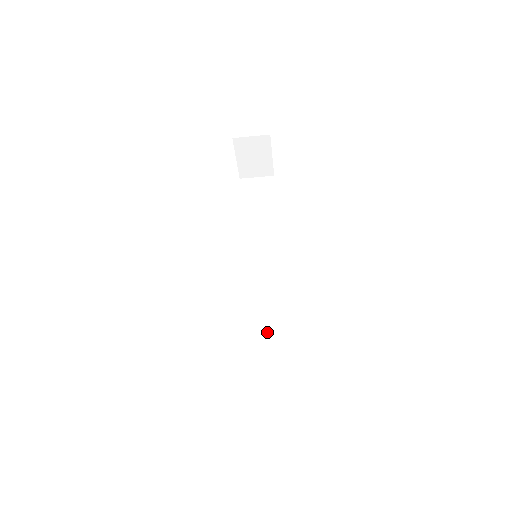
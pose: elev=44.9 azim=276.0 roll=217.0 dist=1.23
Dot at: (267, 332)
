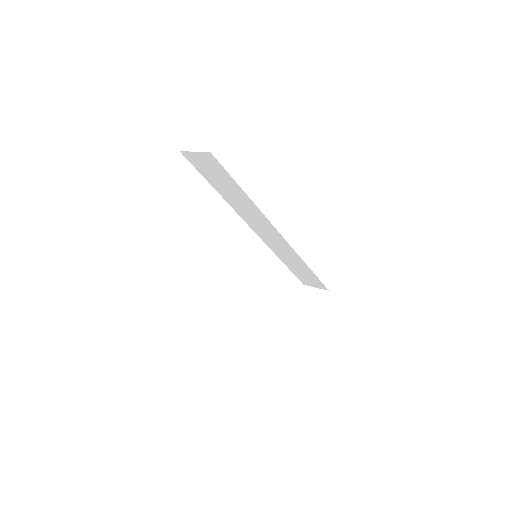
Dot at: (296, 262)
